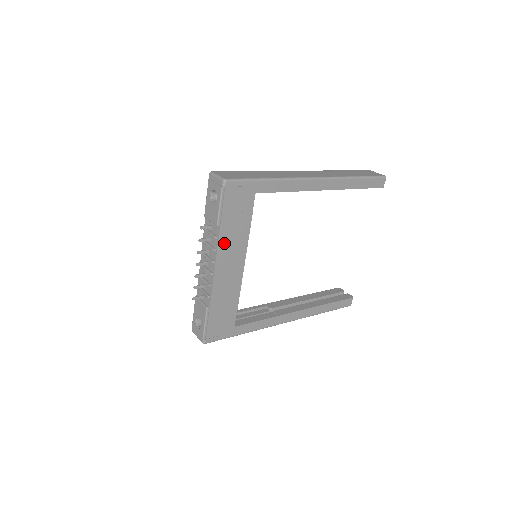
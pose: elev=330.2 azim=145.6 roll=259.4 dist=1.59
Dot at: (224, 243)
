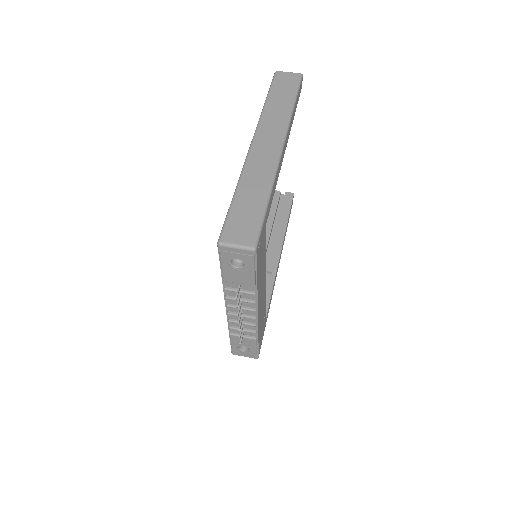
Dot at: (259, 289)
